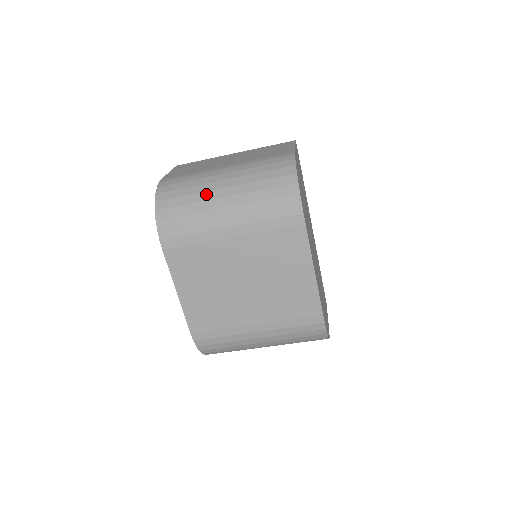
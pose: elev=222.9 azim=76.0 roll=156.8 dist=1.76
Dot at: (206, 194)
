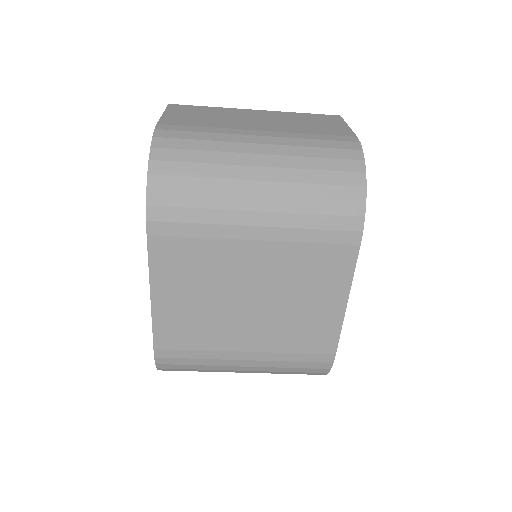
Dot at: (231, 169)
